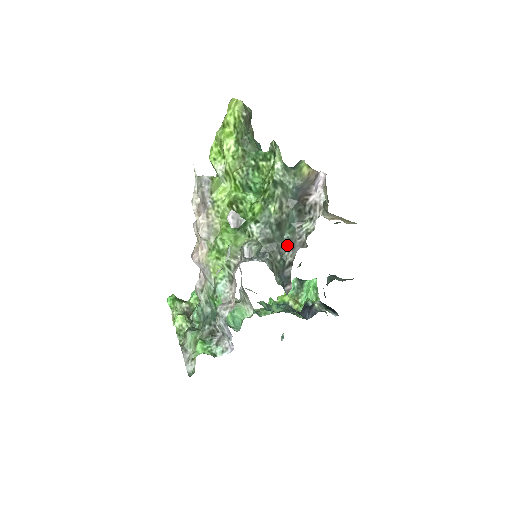
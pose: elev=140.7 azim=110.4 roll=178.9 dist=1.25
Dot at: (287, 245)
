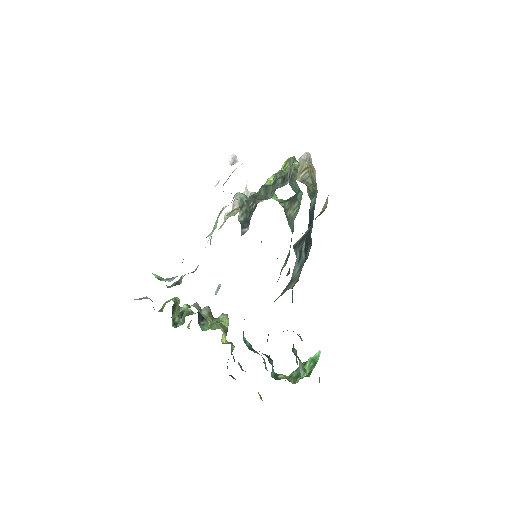
Dot at: occluded
